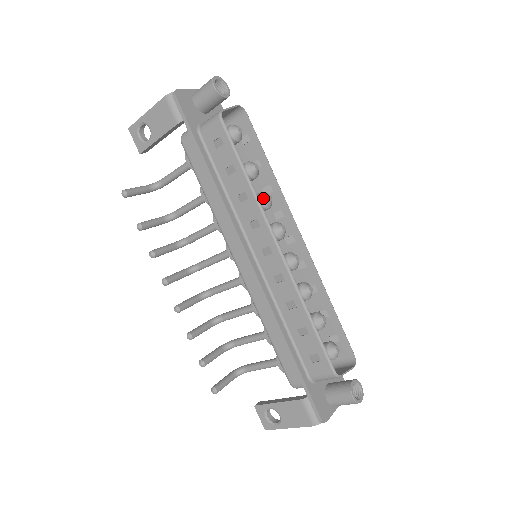
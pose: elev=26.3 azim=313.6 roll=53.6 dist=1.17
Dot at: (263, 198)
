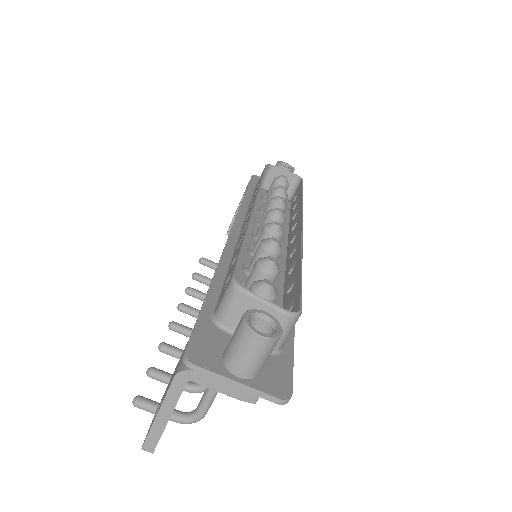
Dot at: (274, 198)
